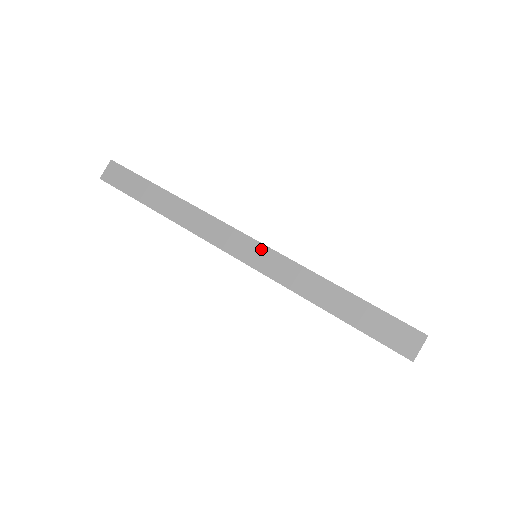
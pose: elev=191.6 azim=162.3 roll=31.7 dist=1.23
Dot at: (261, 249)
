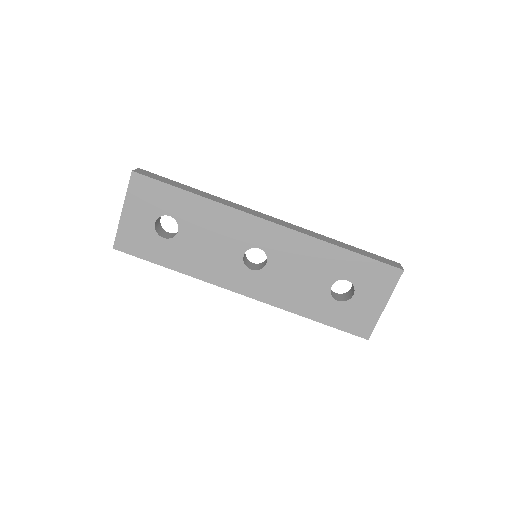
Dot at: (286, 223)
